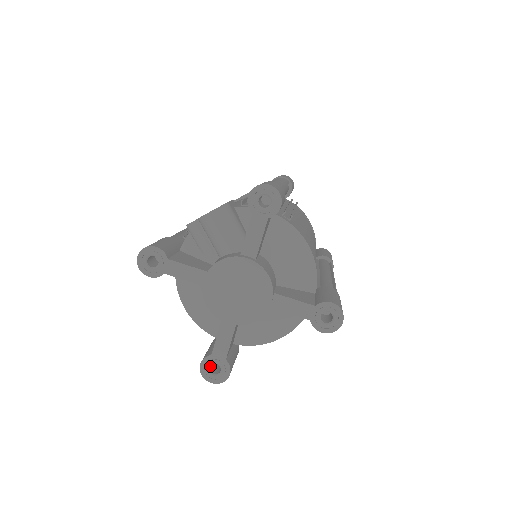
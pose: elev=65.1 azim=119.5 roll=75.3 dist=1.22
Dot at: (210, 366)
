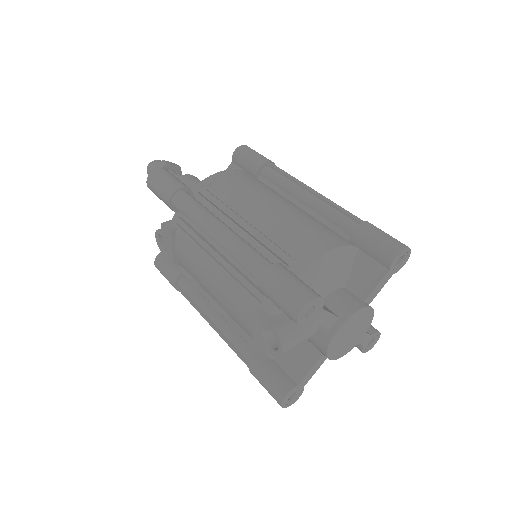
Dot at: occluded
